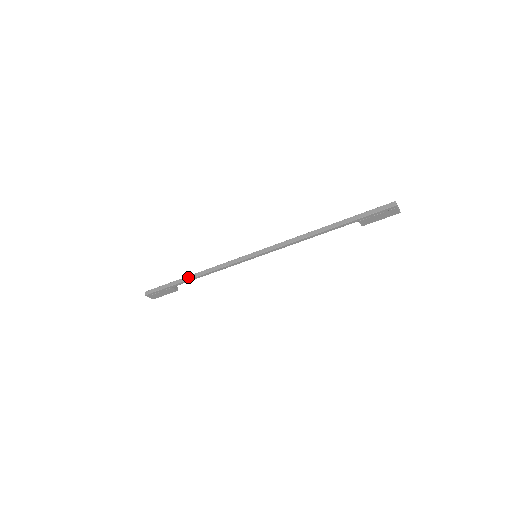
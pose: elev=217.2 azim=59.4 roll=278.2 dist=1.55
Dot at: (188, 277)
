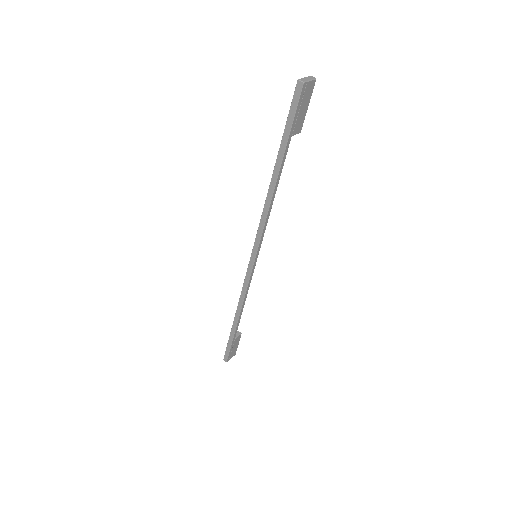
Dot at: (234, 323)
